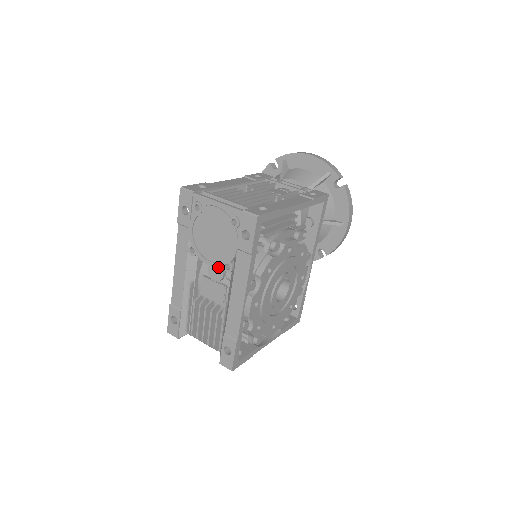
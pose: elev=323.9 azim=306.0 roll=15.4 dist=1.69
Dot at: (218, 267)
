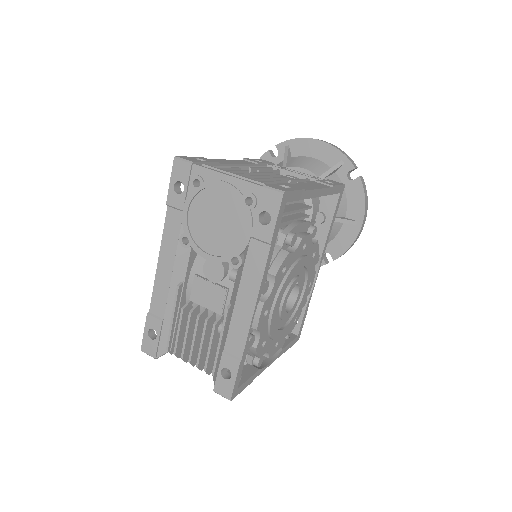
Dot at: (221, 262)
